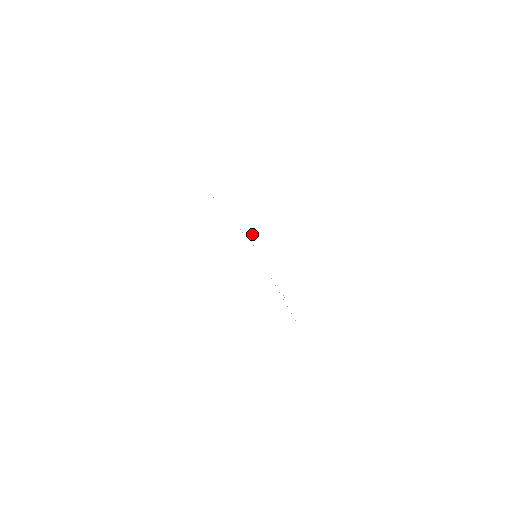
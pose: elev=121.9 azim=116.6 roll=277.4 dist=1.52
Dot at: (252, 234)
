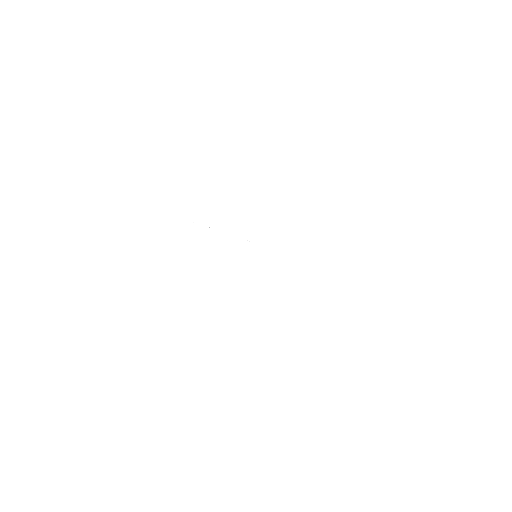
Dot at: occluded
